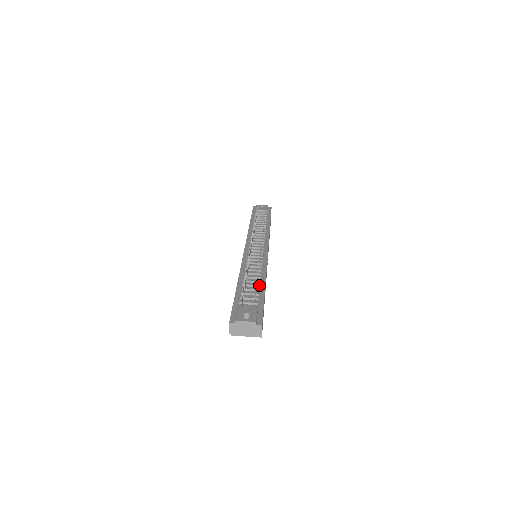
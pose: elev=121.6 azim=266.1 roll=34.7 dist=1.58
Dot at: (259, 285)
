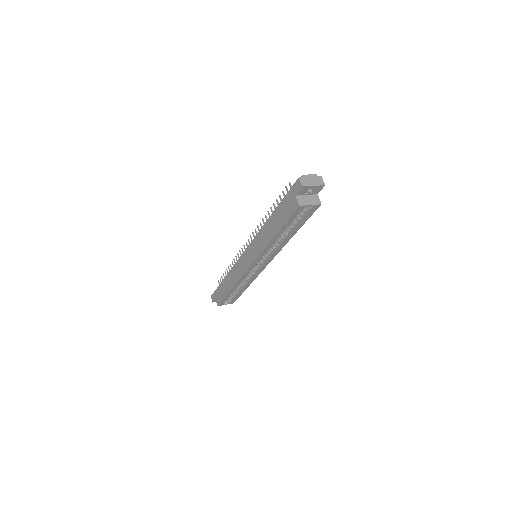
Dot at: occluded
